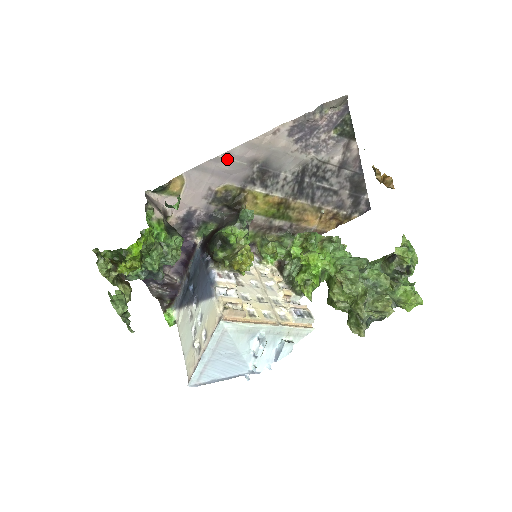
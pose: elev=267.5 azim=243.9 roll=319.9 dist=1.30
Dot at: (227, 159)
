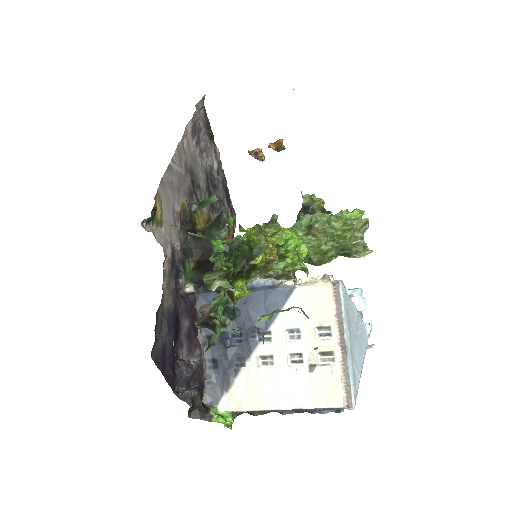
Dot at: (174, 168)
